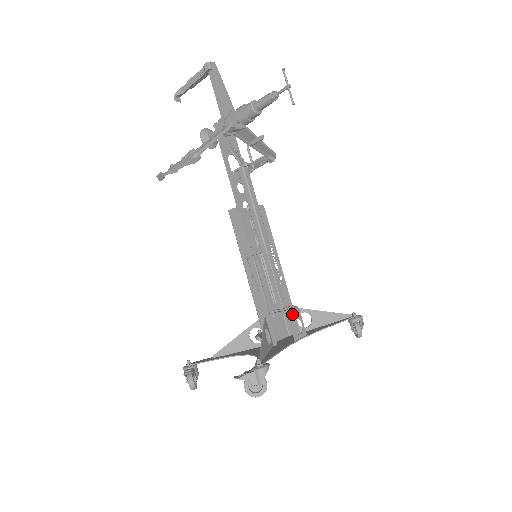
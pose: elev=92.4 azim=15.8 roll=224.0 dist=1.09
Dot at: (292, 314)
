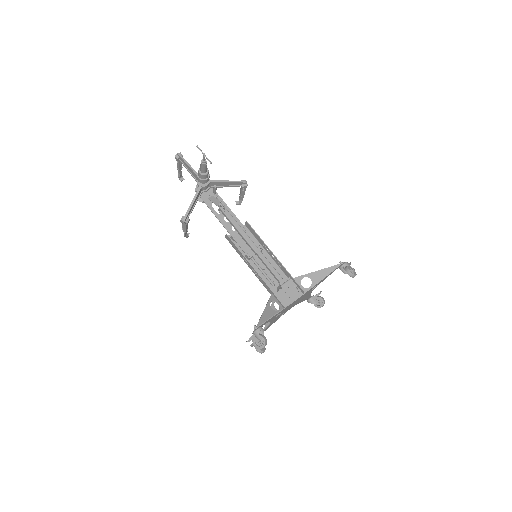
Dot at: (285, 285)
